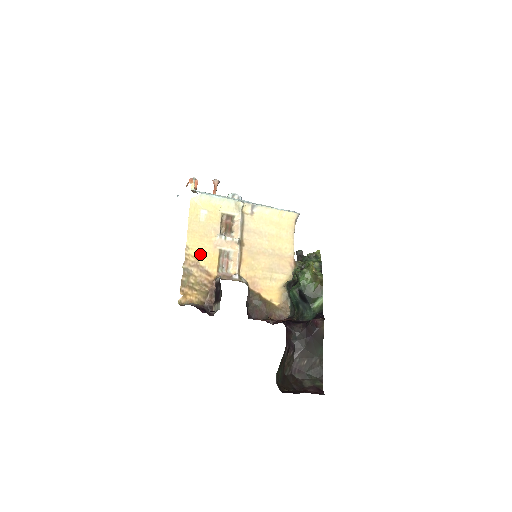
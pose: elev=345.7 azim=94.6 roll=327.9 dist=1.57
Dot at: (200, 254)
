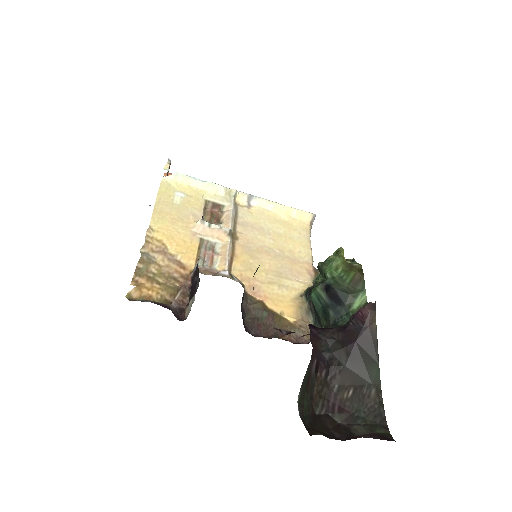
Dot at: (170, 239)
